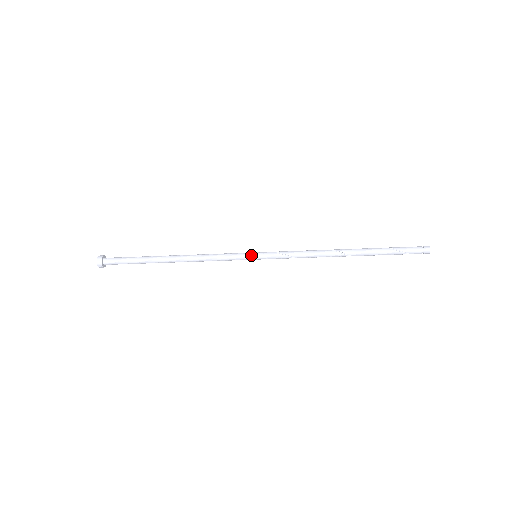
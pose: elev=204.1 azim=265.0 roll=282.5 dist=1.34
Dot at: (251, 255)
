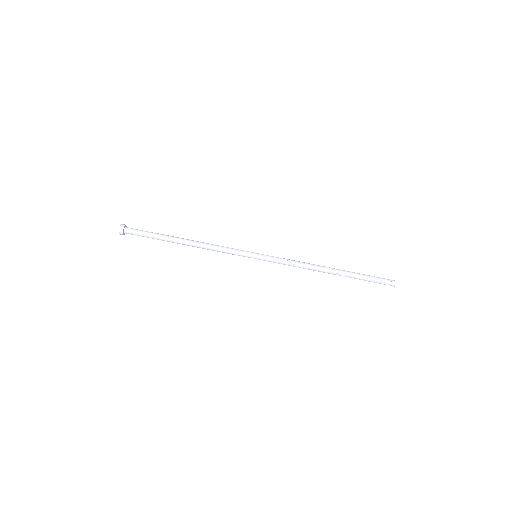
Dot at: (253, 252)
